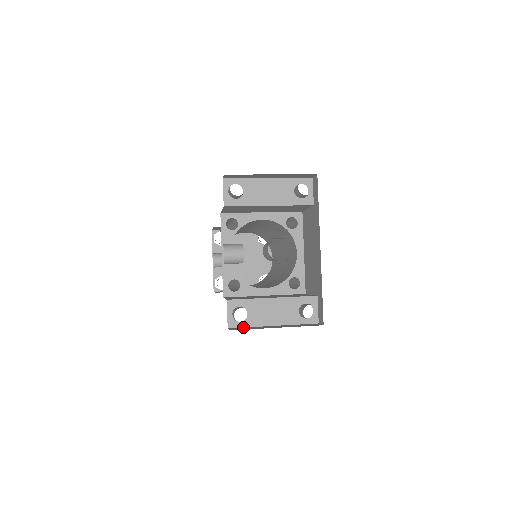
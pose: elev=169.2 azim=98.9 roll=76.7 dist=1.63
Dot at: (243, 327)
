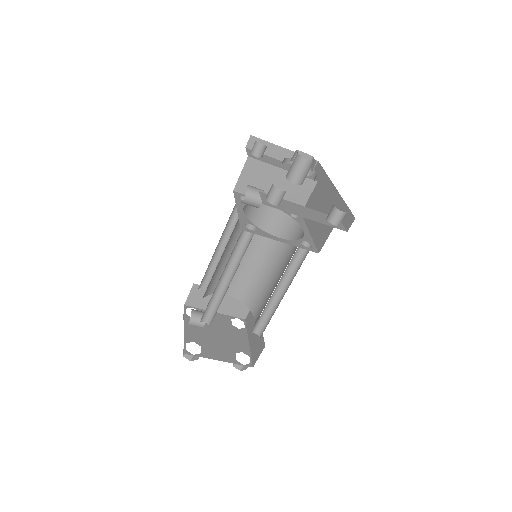
Dot at: occluded
